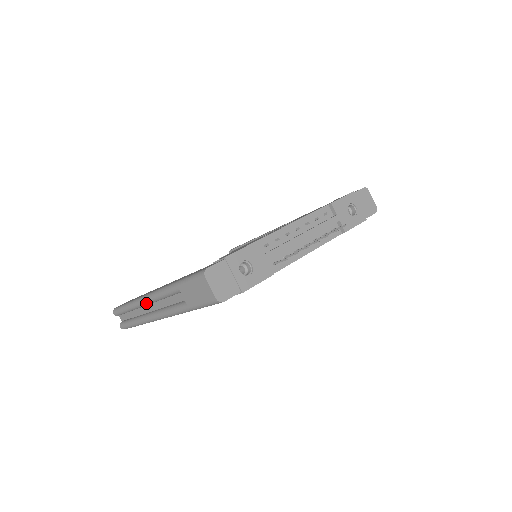
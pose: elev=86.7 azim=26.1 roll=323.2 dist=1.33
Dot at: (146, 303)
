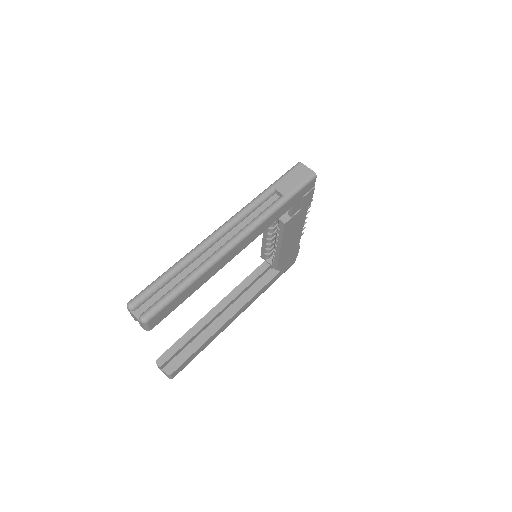
Dot at: (218, 235)
